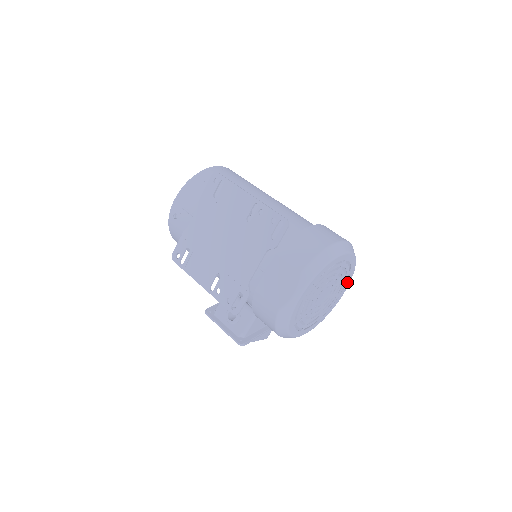
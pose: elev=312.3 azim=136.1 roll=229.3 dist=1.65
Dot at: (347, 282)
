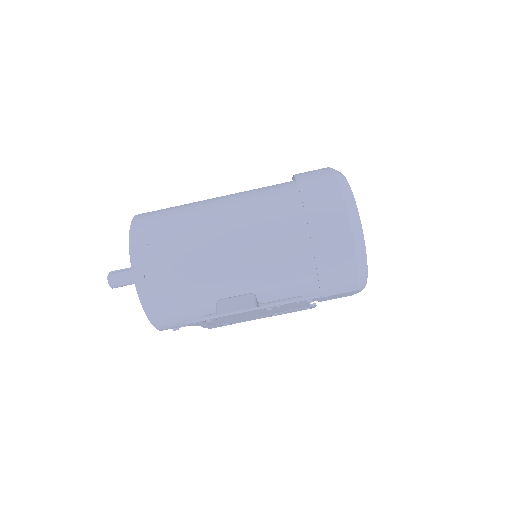
Dot at: occluded
